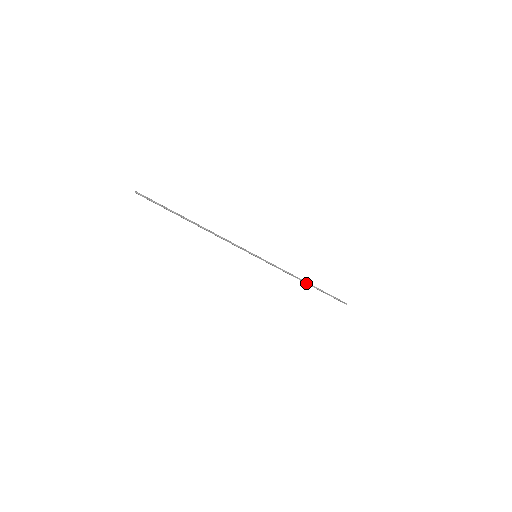
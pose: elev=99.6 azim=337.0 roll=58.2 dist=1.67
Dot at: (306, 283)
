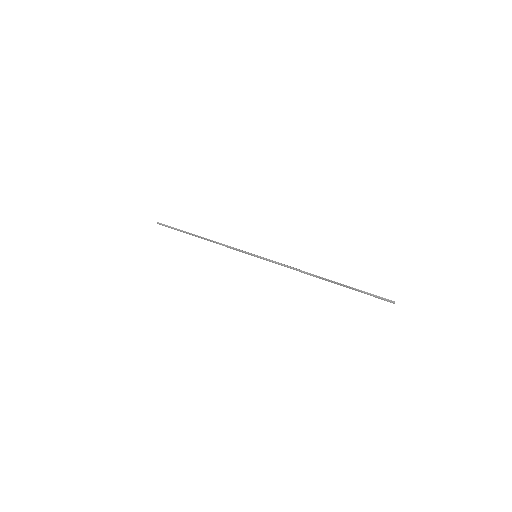
Dot at: (321, 278)
